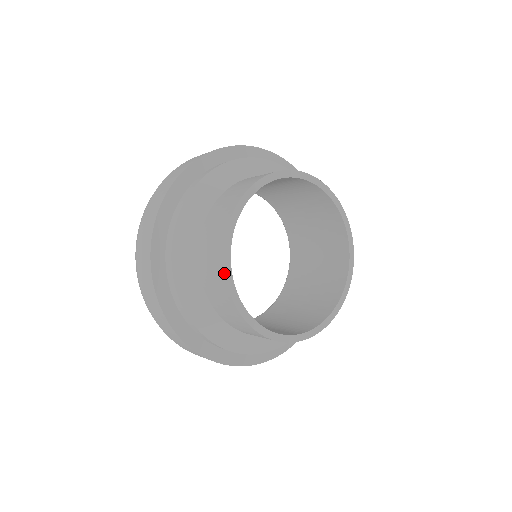
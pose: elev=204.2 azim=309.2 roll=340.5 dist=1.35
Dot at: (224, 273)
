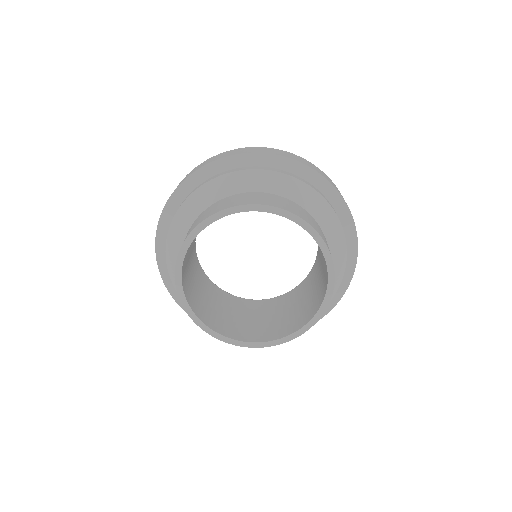
Dot at: occluded
